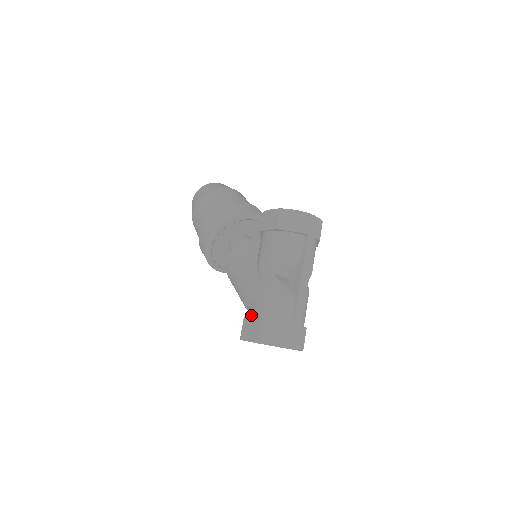
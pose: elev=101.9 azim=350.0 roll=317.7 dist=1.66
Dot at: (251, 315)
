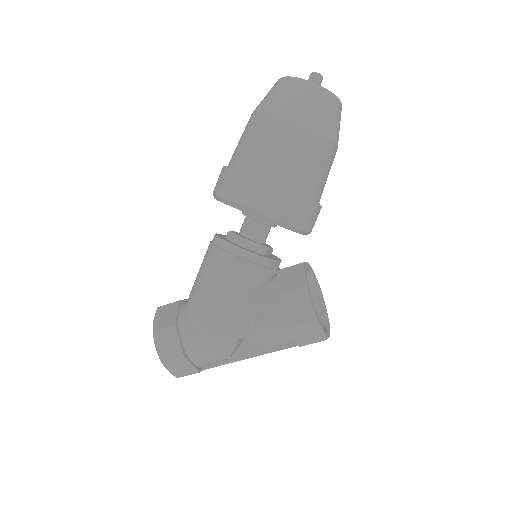
Dot at: (182, 332)
